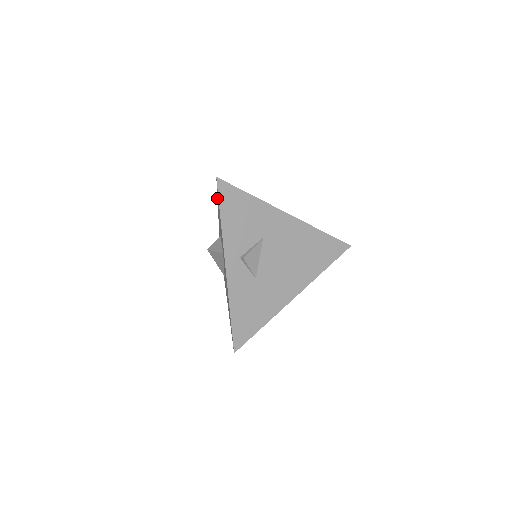
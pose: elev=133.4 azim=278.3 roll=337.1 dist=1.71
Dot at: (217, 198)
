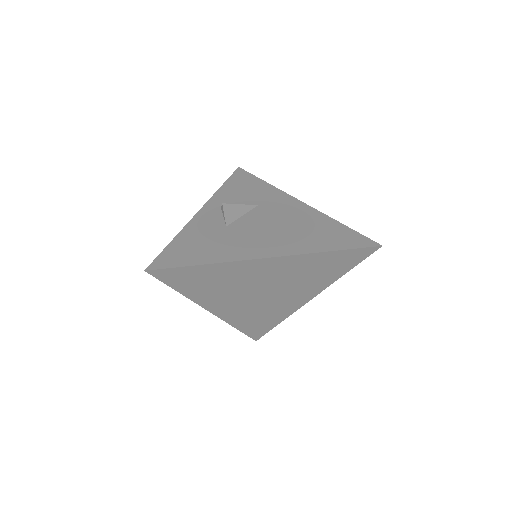
Dot at: occluded
